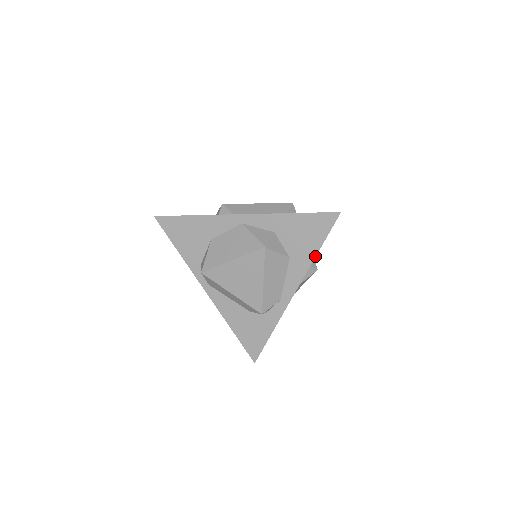
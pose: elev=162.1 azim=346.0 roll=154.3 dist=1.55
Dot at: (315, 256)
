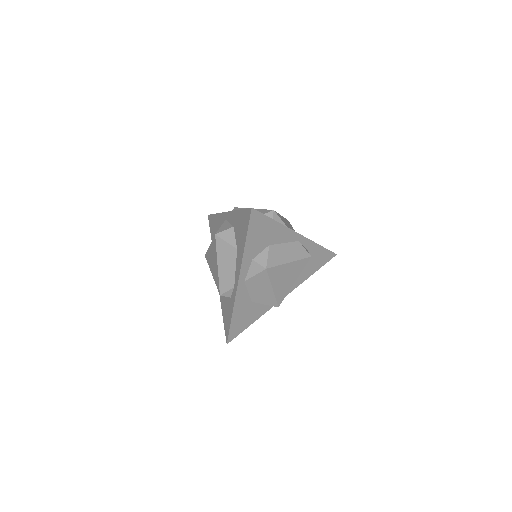
Dot at: (244, 248)
